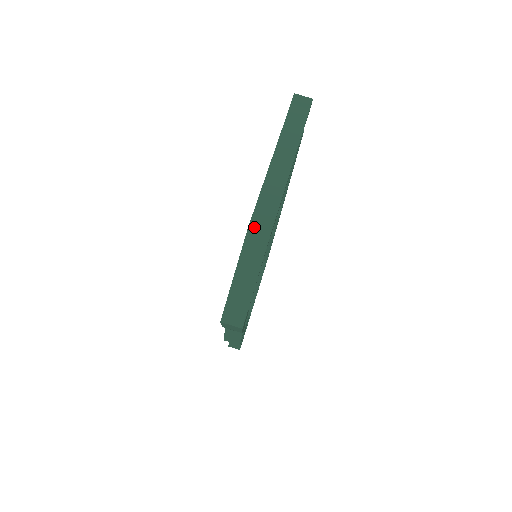
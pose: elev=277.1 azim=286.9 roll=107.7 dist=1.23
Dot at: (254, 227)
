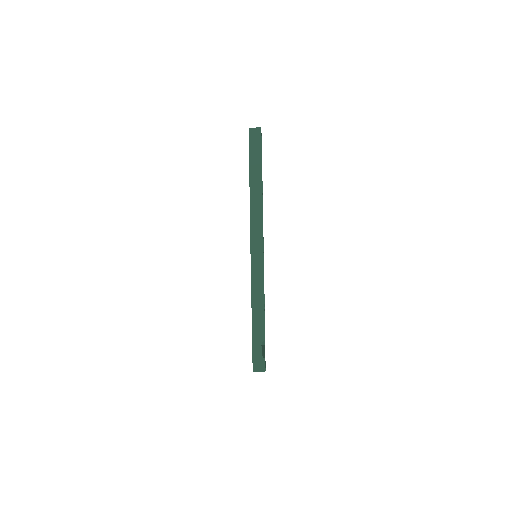
Dot at: occluded
